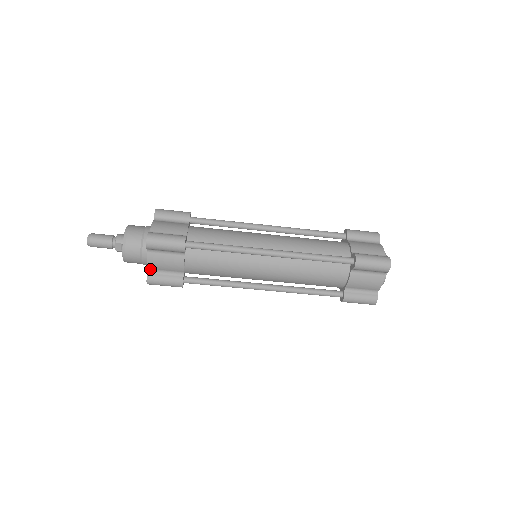
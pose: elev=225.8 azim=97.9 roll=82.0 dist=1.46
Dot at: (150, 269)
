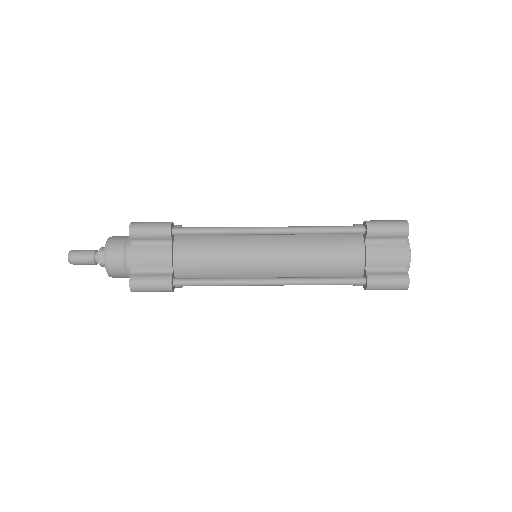
Dot at: (134, 269)
